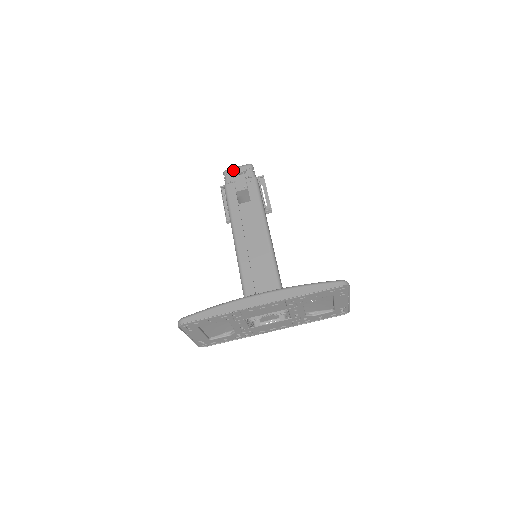
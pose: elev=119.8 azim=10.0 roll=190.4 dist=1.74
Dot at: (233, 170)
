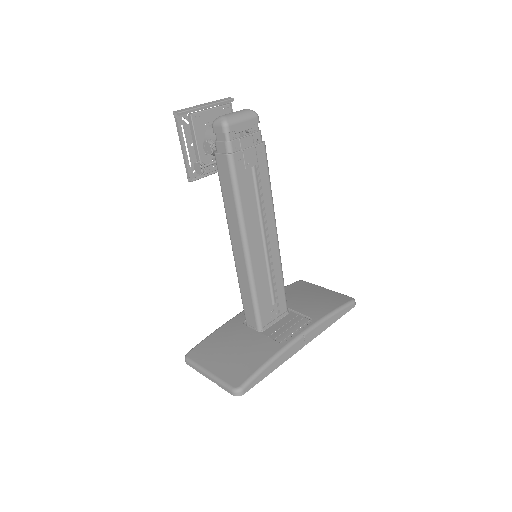
Dot at: (239, 125)
